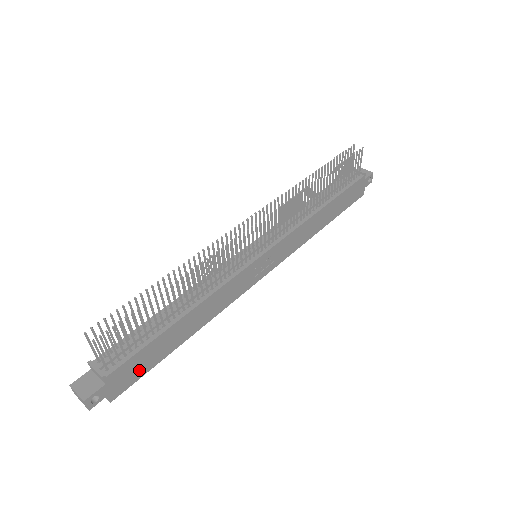
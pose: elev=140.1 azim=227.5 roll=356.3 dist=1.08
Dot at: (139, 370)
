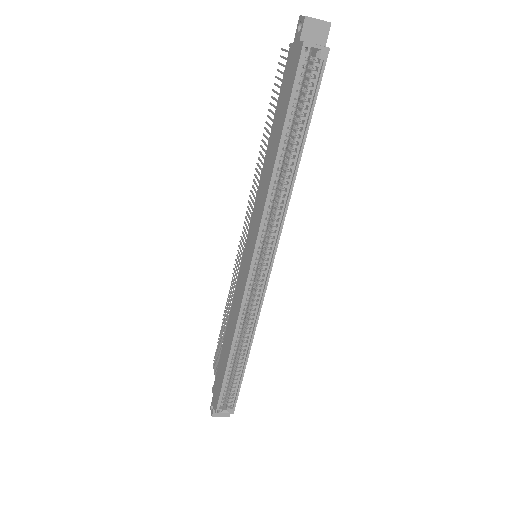
Dot at: (314, 91)
